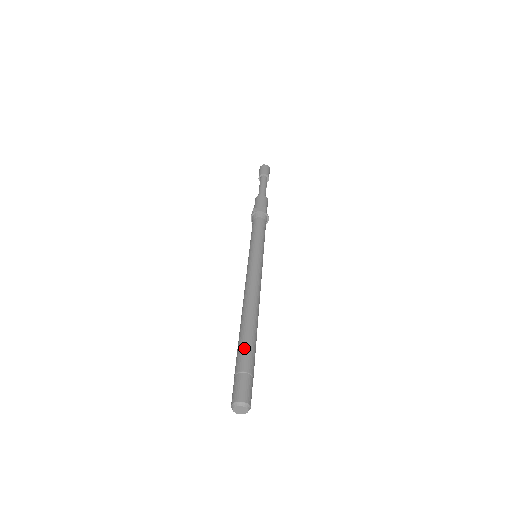
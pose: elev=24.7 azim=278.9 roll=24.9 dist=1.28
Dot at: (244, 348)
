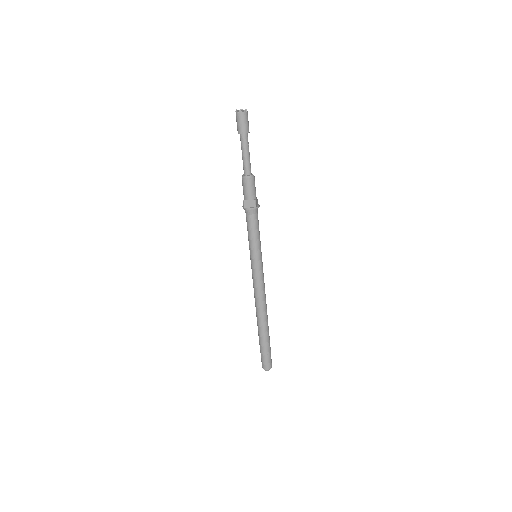
Dot at: (263, 341)
